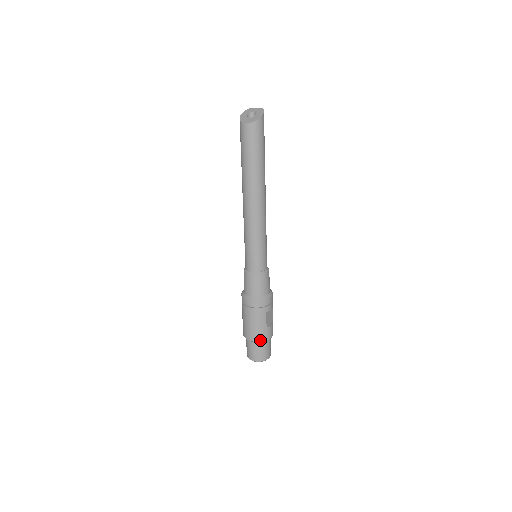
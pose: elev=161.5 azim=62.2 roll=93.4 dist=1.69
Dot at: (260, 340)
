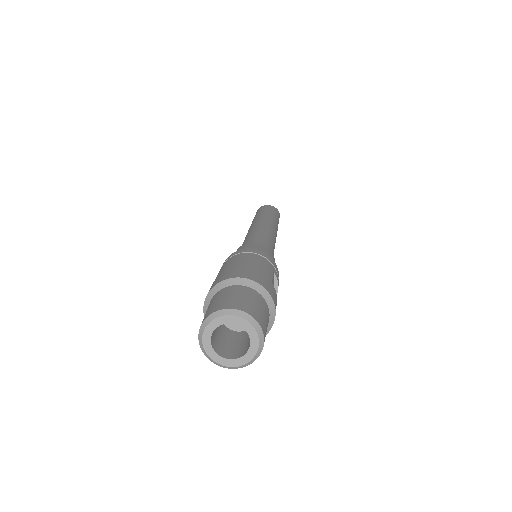
Dot at: (258, 282)
